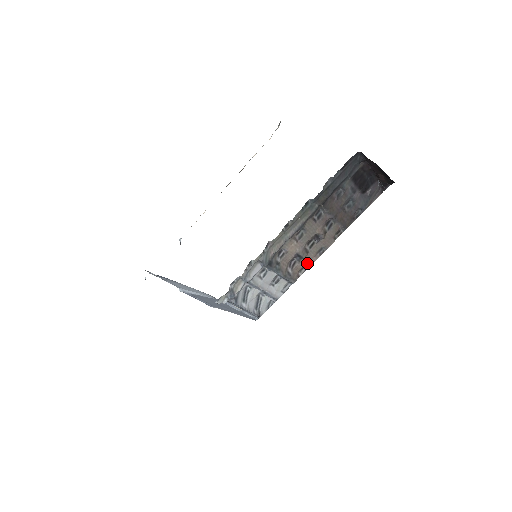
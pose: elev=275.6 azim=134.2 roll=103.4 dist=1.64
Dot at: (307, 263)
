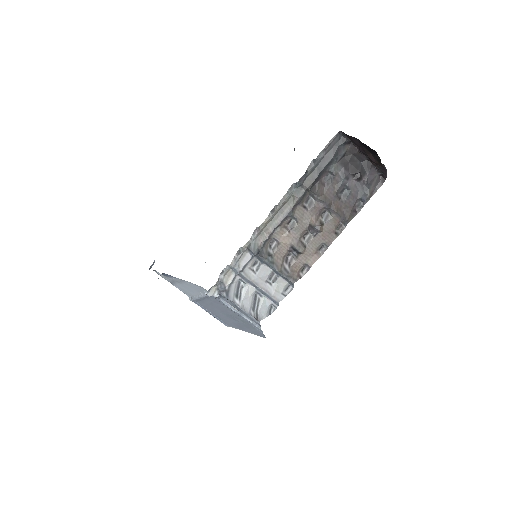
Dot at: (307, 261)
